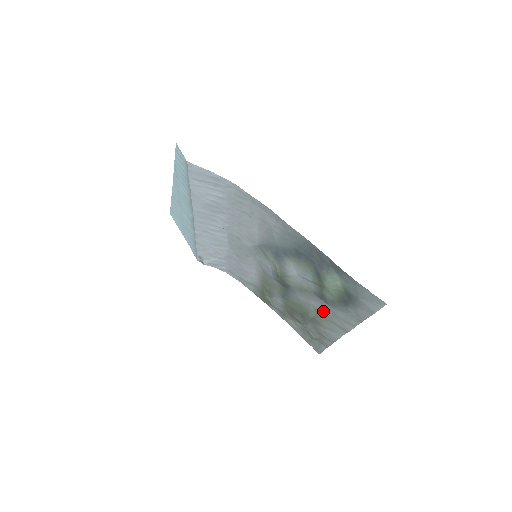
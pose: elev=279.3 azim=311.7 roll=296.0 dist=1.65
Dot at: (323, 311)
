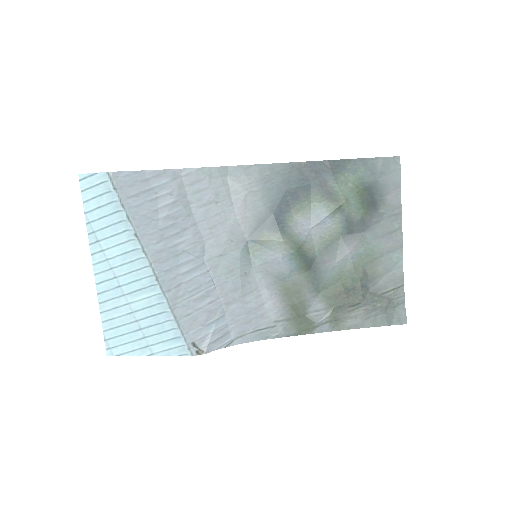
Dot at: (365, 249)
